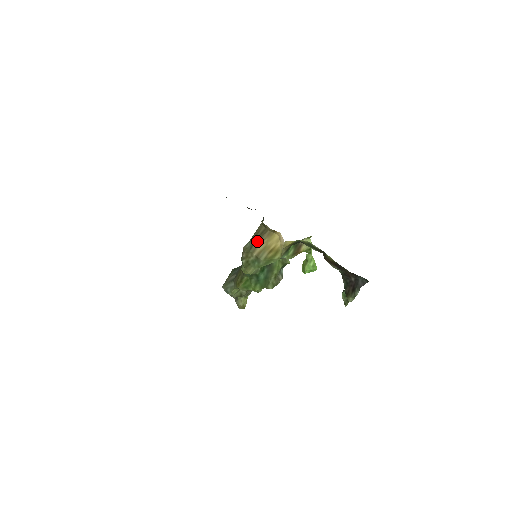
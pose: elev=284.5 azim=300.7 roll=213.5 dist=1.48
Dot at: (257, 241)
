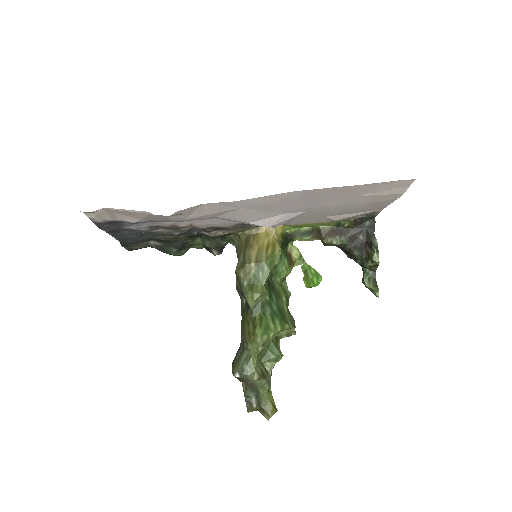
Dot at: (246, 250)
